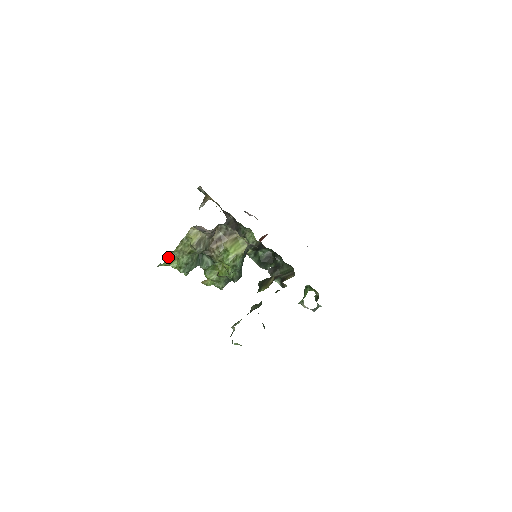
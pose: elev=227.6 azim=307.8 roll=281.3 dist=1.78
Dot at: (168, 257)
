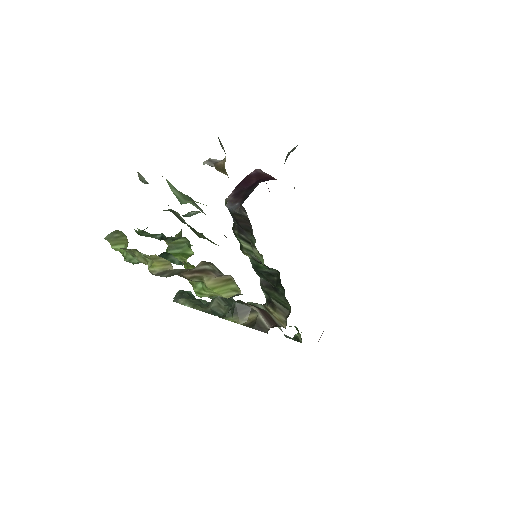
Dot at: (112, 234)
